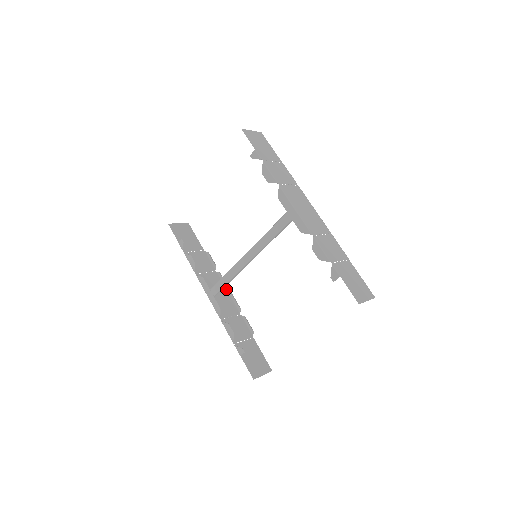
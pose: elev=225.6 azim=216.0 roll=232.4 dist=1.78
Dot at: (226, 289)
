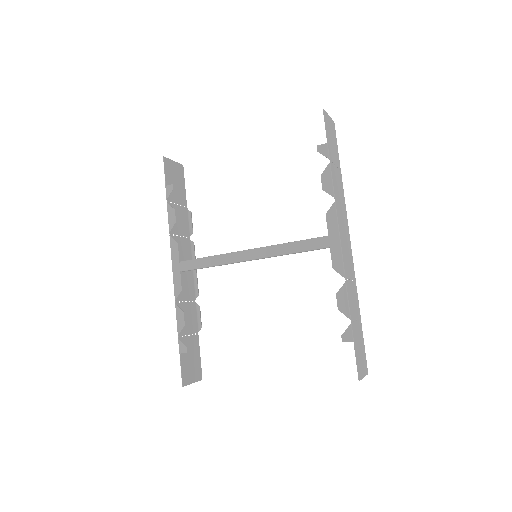
Dot at: occluded
